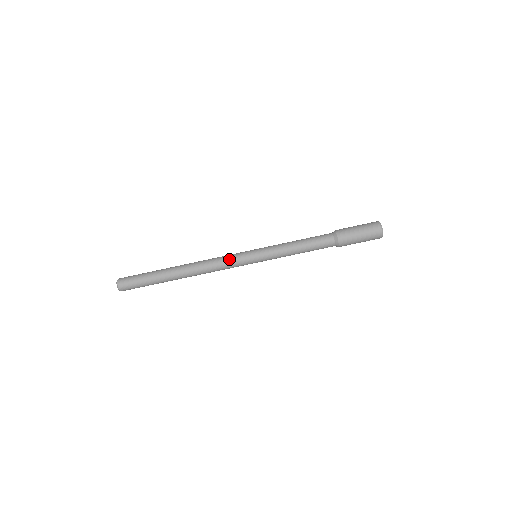
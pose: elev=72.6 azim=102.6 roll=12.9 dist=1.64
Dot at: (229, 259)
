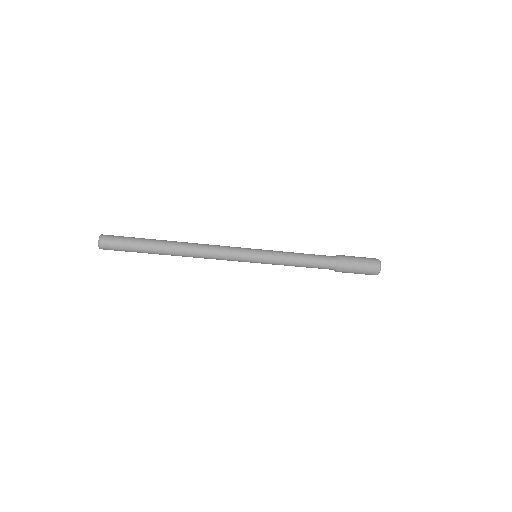
Dot at: (229, 257)
